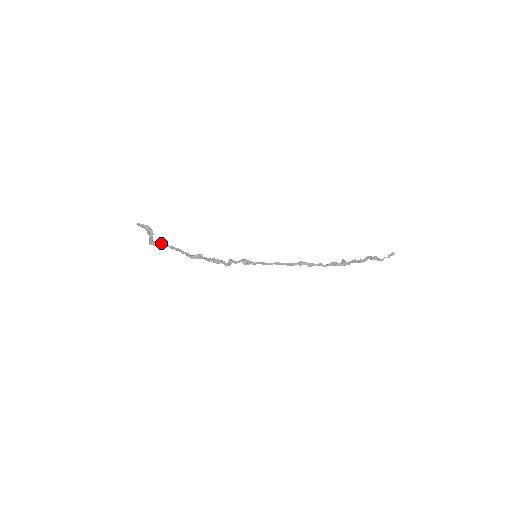
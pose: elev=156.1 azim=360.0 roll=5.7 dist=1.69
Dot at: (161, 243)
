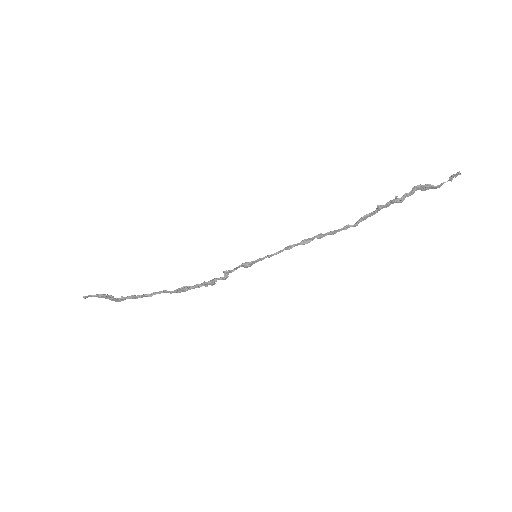
Dot at: (130, 298)
